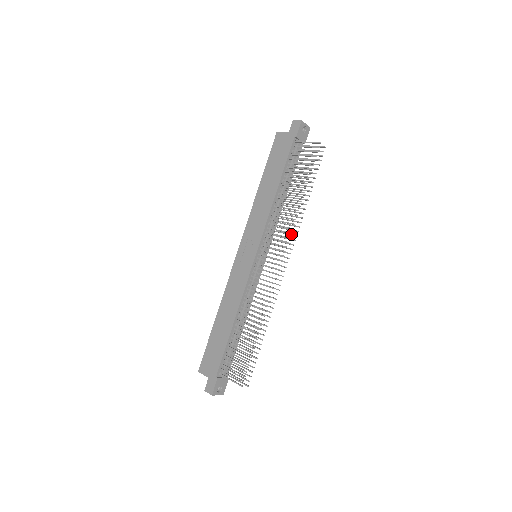
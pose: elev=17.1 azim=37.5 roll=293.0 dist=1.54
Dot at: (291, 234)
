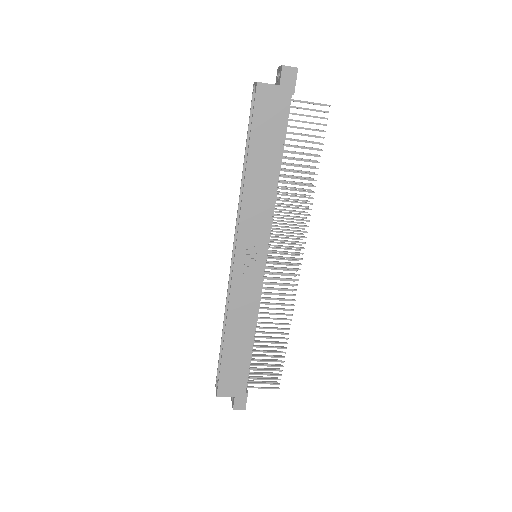
Dot at: (298, 222)
